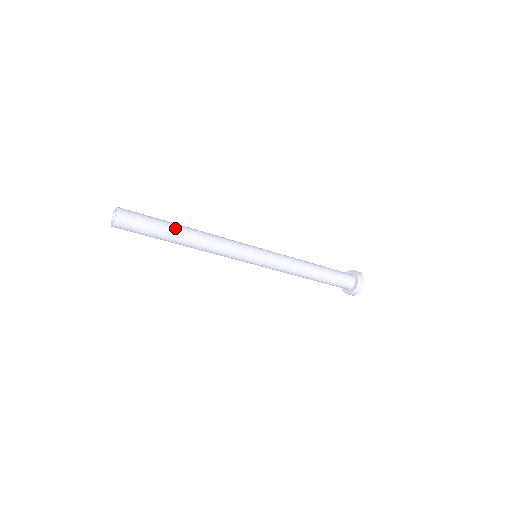
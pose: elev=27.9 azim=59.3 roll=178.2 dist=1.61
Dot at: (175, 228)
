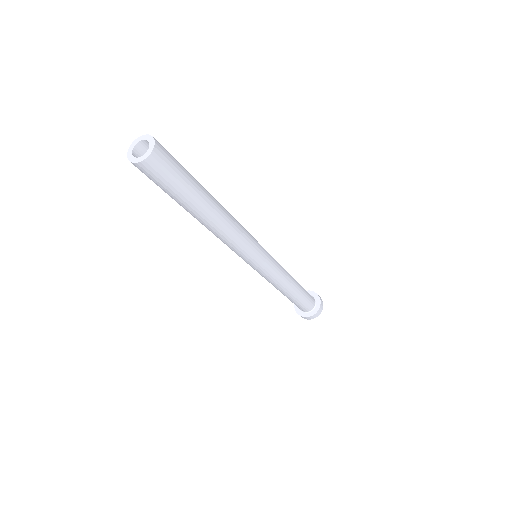
Dot at: (207, 198)
